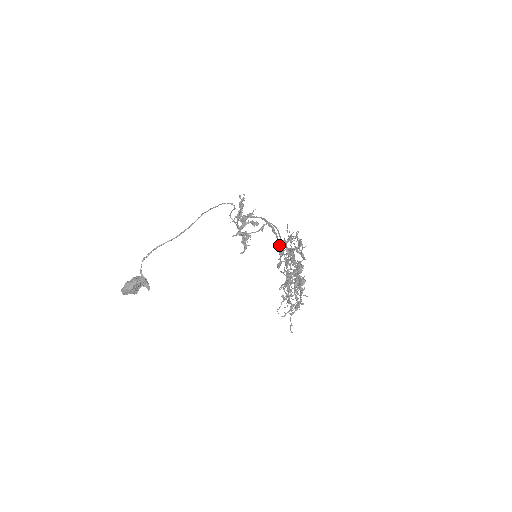
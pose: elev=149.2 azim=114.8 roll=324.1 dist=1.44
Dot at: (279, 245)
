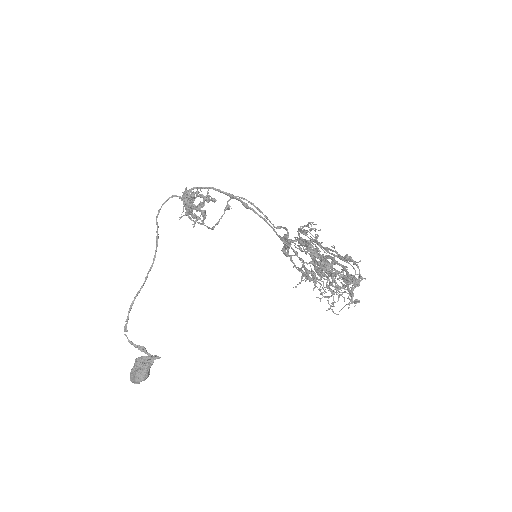
Dot at: (274, 230)
